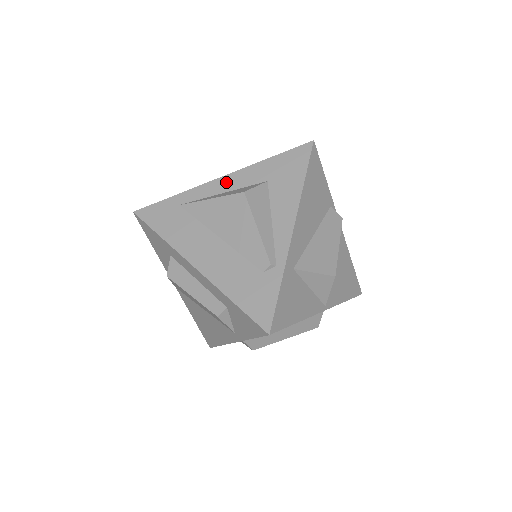
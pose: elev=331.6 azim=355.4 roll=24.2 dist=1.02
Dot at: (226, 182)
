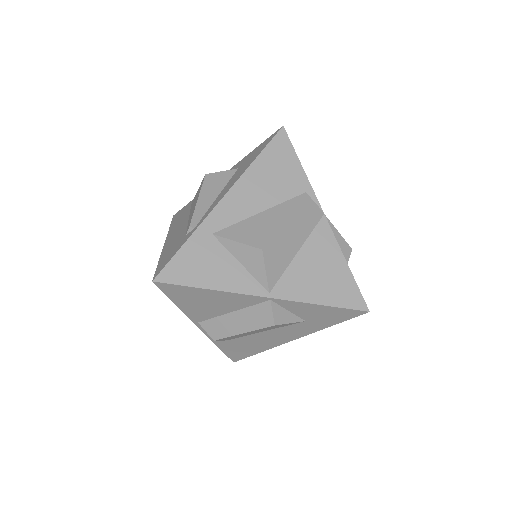
Dot at: occluded
